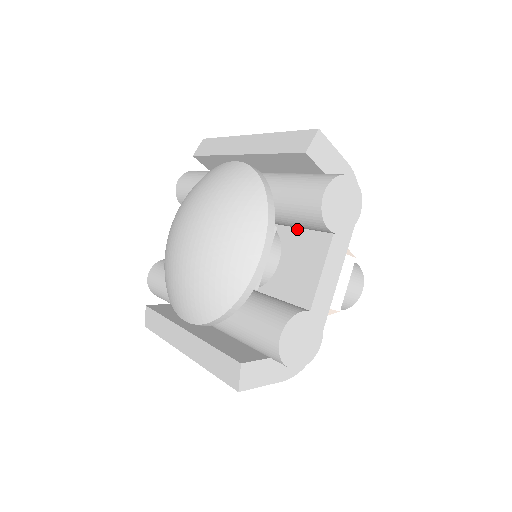
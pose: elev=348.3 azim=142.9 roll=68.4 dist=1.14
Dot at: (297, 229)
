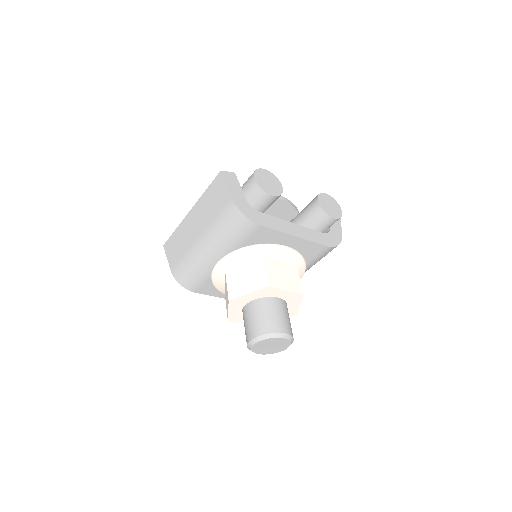
Dot at: occluded
